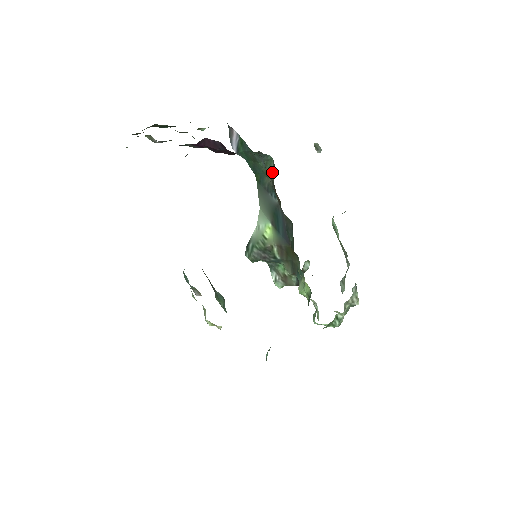
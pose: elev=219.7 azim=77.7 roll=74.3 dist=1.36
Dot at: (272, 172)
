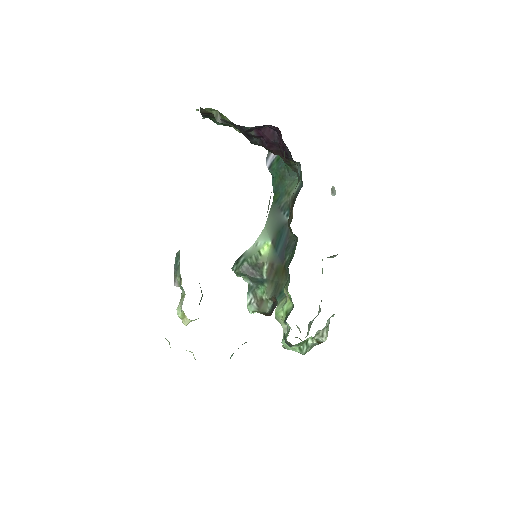
Dot at: (295, 191)
